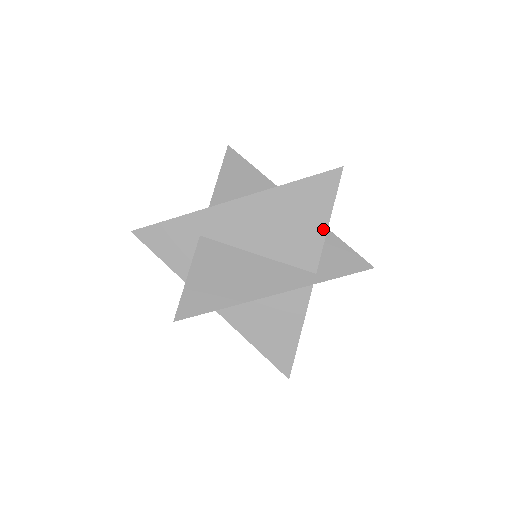
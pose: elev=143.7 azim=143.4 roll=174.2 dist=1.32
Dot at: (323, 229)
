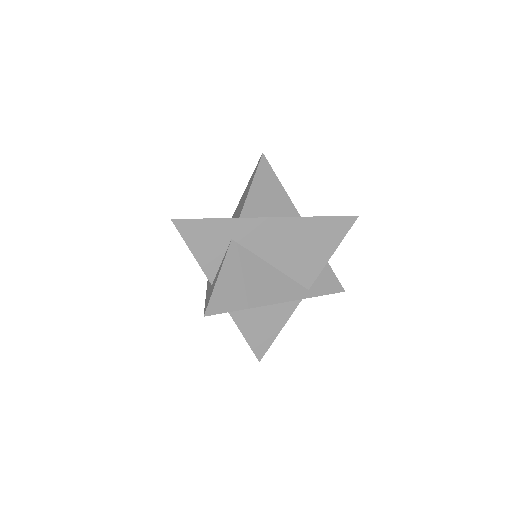
Dot at: (327, 258)
